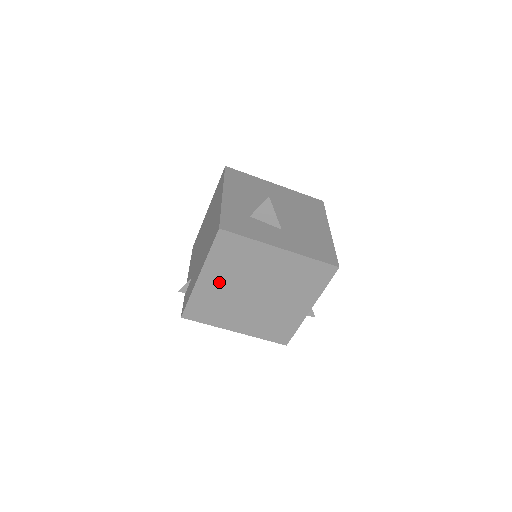
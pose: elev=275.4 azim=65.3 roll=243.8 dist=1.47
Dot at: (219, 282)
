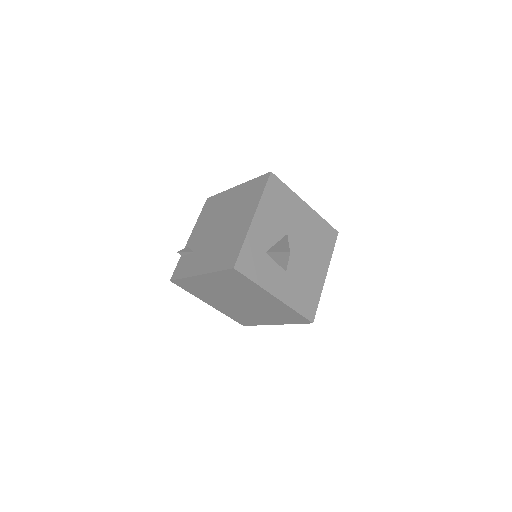
Dot at: (213, 284)
